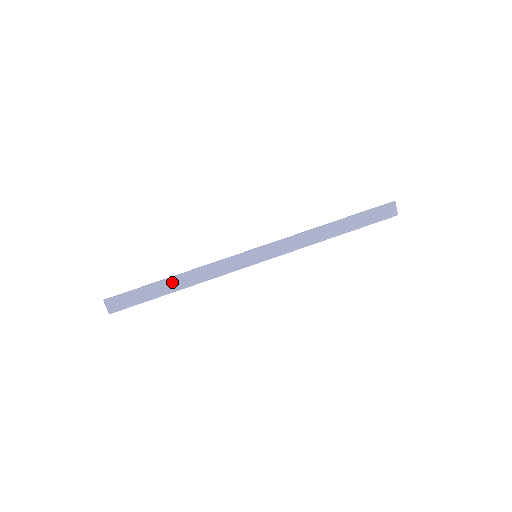
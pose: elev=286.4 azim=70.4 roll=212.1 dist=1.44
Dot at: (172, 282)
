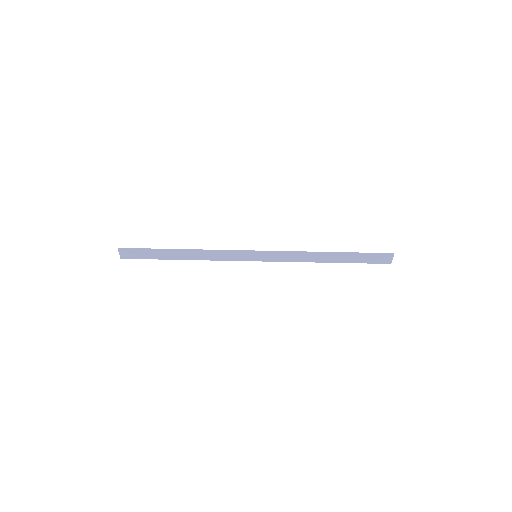
Dot at: (179, 253)
